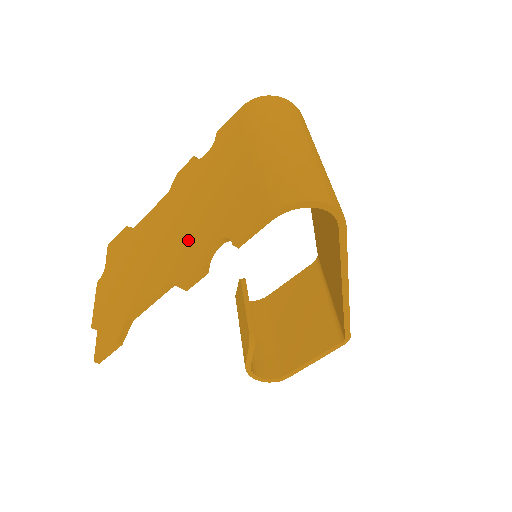
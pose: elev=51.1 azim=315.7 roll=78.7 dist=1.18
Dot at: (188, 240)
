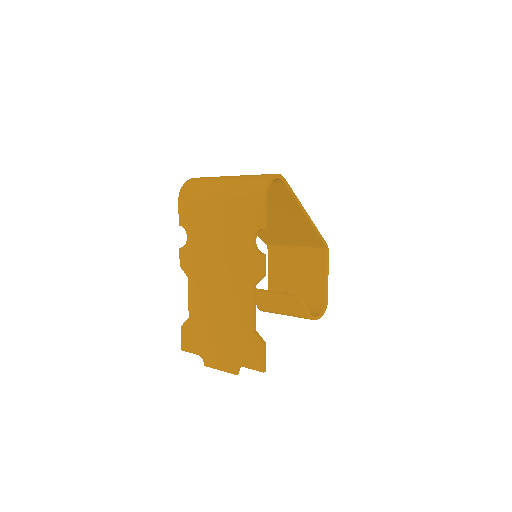
Dot at: (236, 264)
